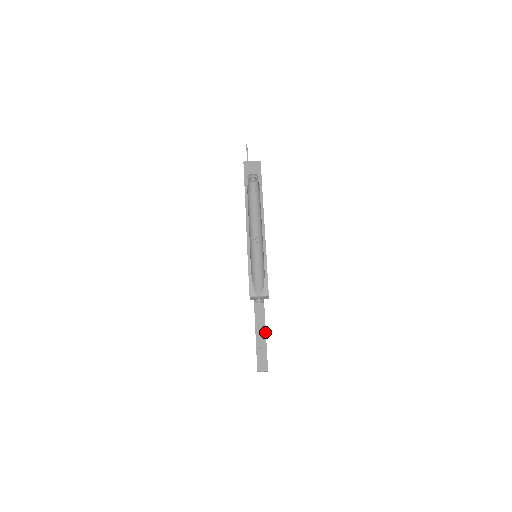
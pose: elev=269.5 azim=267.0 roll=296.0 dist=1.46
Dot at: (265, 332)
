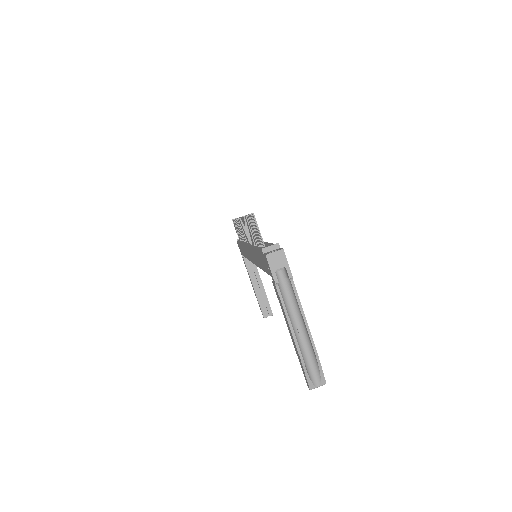
Dot at: (261, 281)
